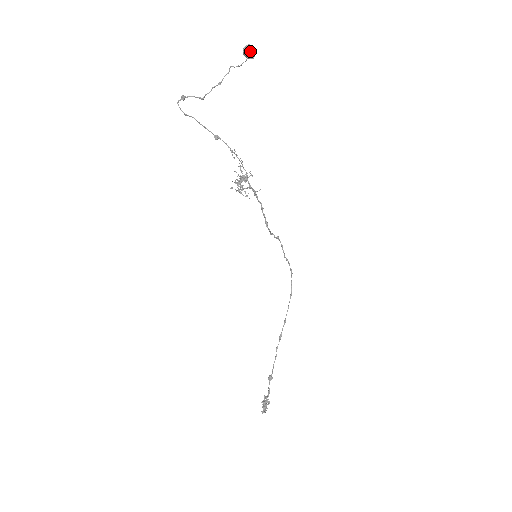
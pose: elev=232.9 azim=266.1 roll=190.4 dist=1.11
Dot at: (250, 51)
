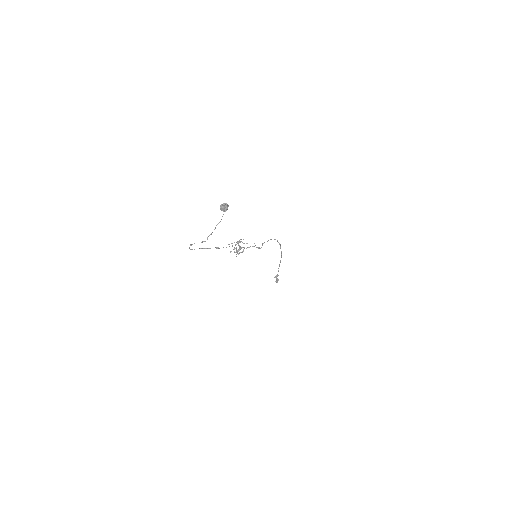
Dot at: (225, 211)
